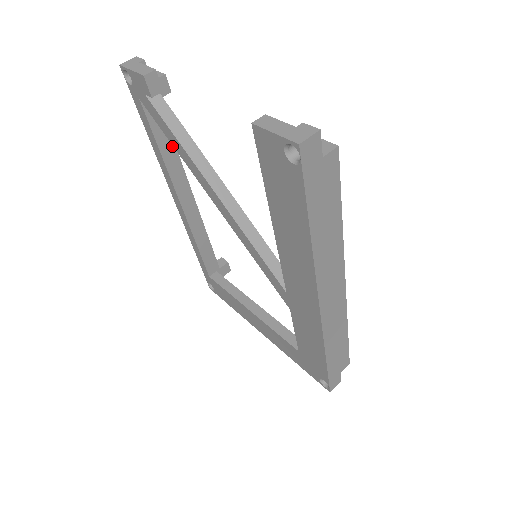
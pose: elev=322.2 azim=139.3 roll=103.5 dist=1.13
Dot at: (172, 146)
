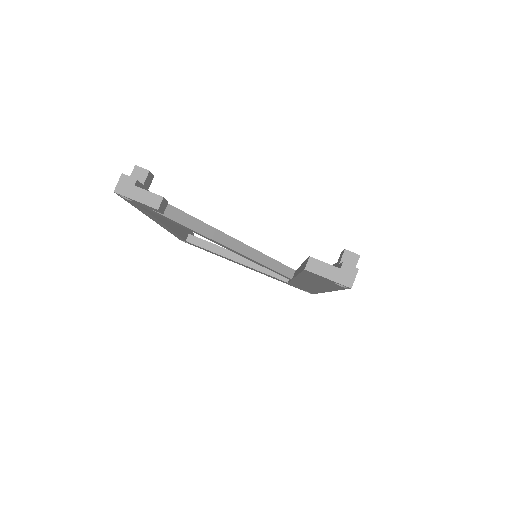
Dot at: occluded
